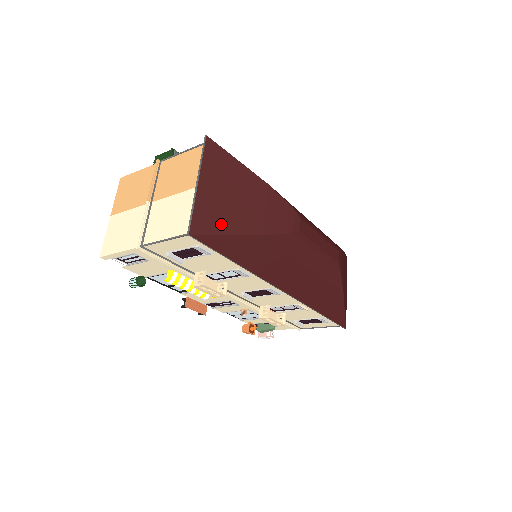
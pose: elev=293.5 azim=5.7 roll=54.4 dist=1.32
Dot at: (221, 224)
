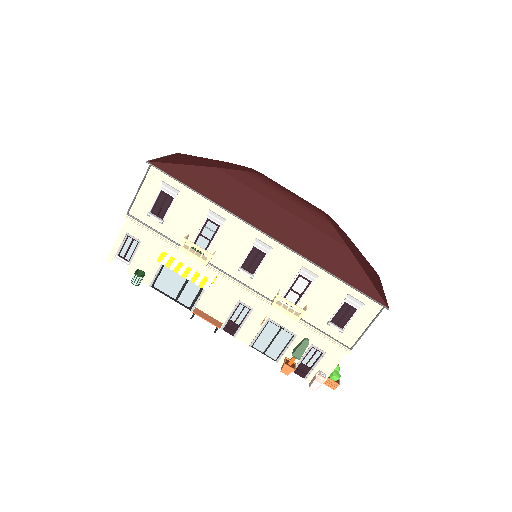
Dot at: (178, 163)
